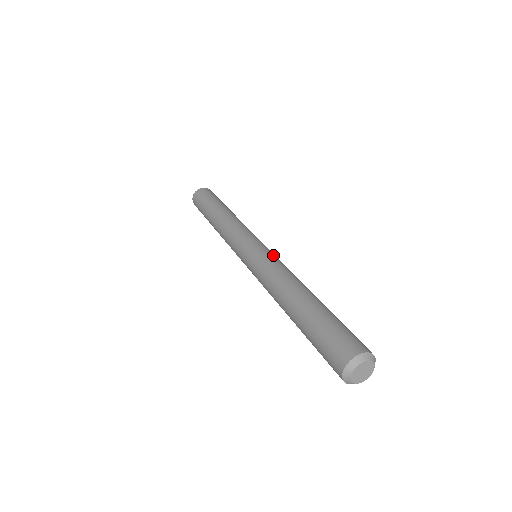
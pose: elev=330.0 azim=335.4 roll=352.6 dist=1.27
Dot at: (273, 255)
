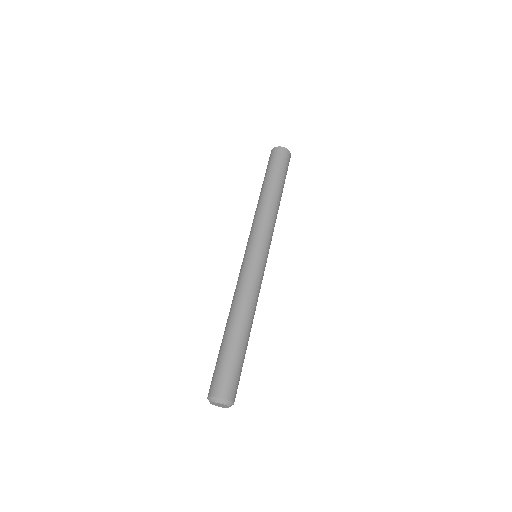
Dot at: (260, 272)
